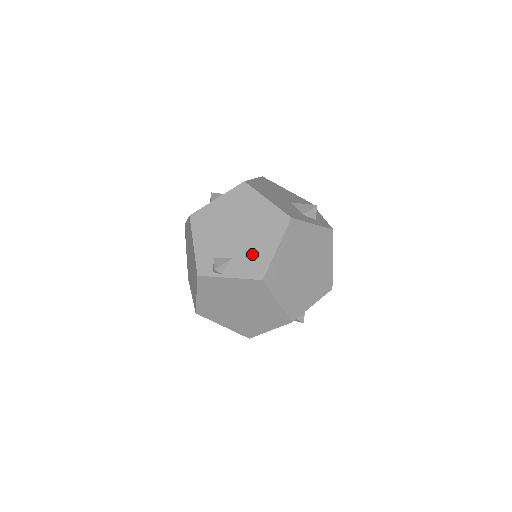
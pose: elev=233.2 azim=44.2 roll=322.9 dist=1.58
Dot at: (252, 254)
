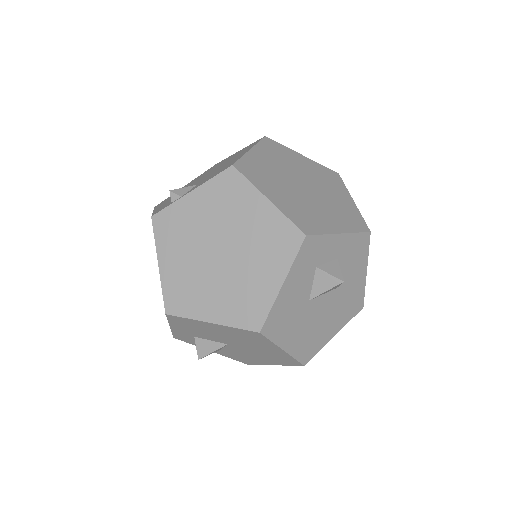
Dot at: (220, 169)
